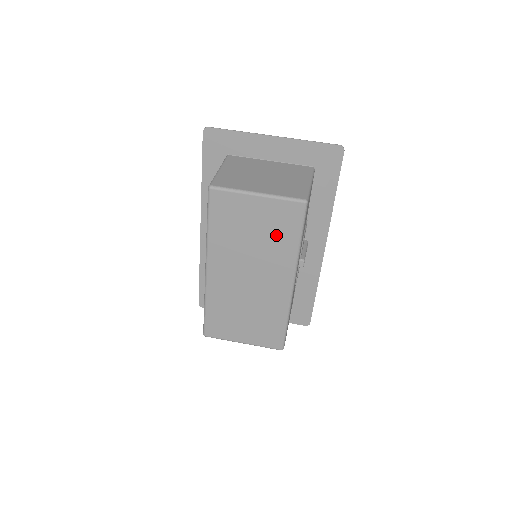
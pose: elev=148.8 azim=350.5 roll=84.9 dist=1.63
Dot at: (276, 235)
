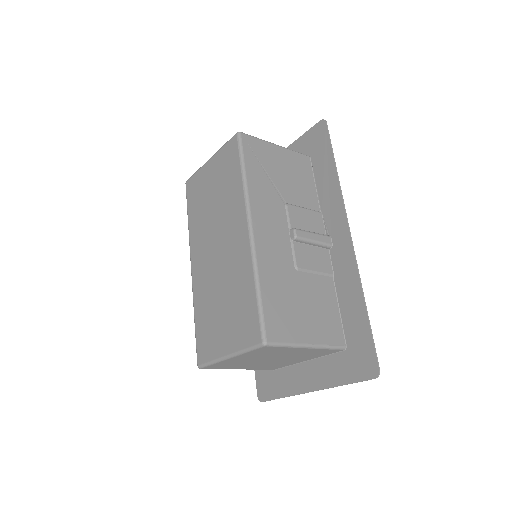
Dot at: (226, 183)
